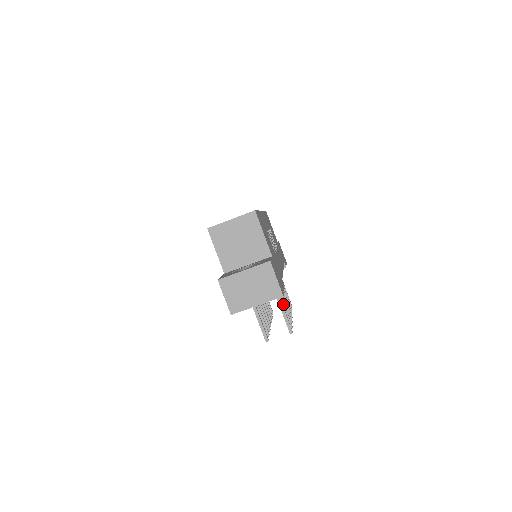
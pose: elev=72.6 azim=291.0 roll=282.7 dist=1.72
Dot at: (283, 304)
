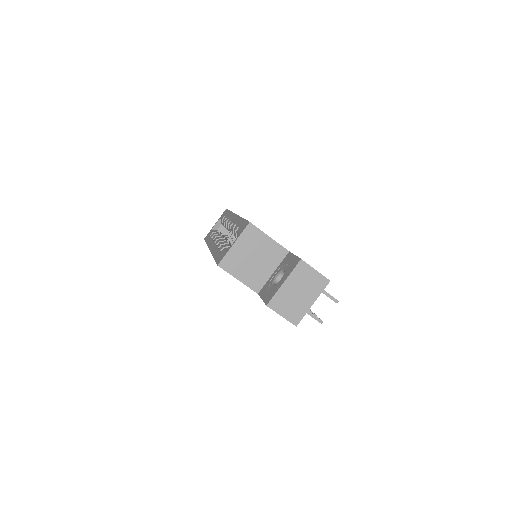
Dot at: occluded
